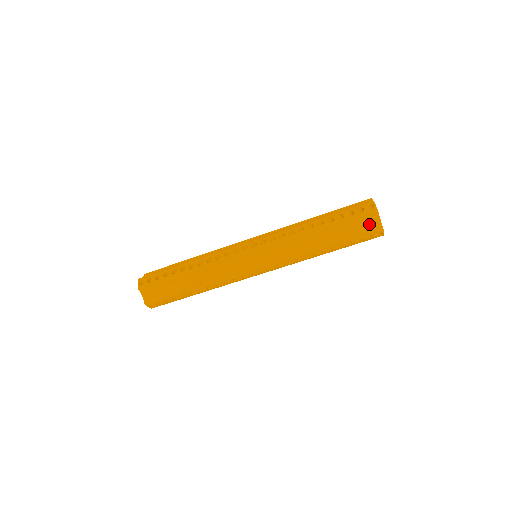
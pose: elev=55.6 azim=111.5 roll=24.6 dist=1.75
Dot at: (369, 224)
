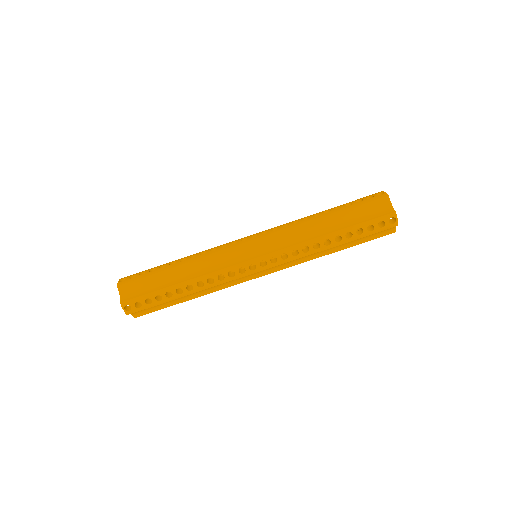
Dot at: (380, 209)
